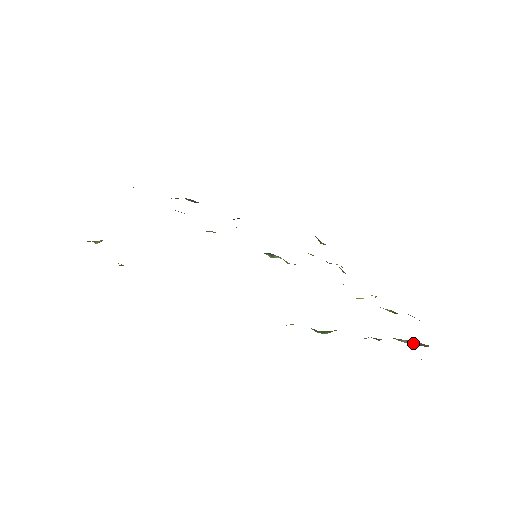
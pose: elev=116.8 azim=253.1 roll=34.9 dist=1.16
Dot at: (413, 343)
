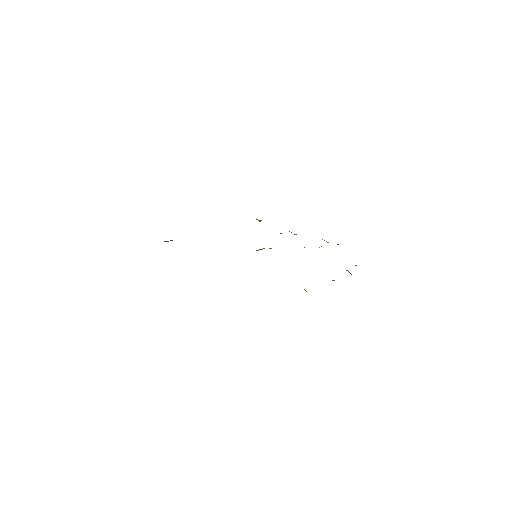
Dot at: occluded
